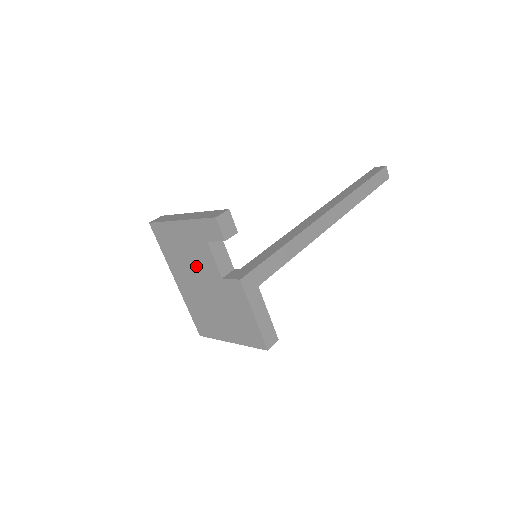
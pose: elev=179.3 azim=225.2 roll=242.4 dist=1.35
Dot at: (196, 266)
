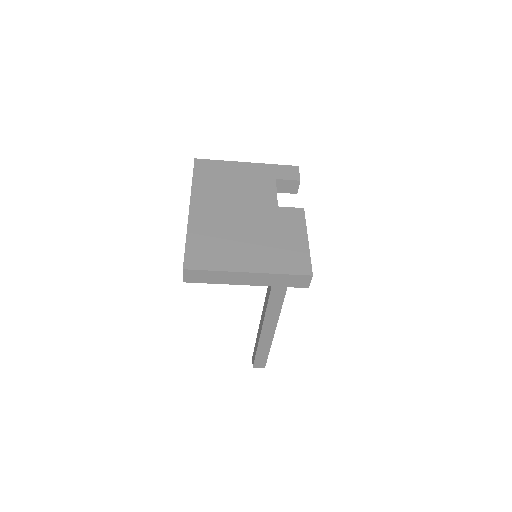
Dot at: (243, 195)
